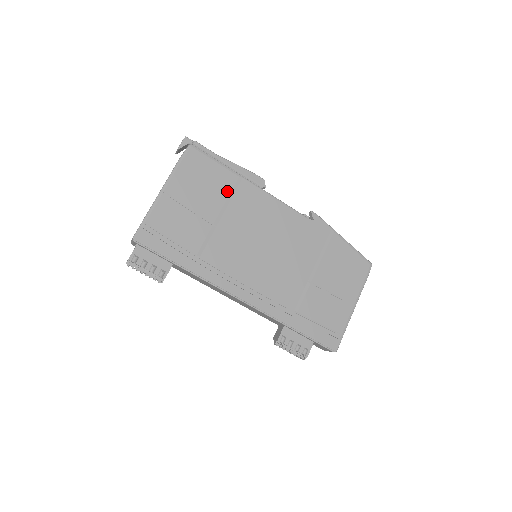
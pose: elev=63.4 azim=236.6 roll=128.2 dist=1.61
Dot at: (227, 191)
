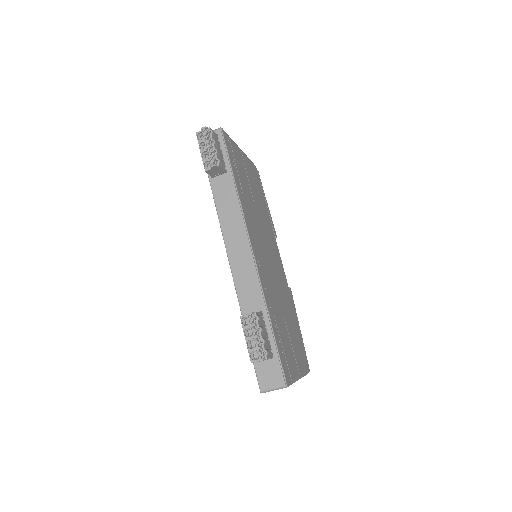
Dot at: (263, 206)
